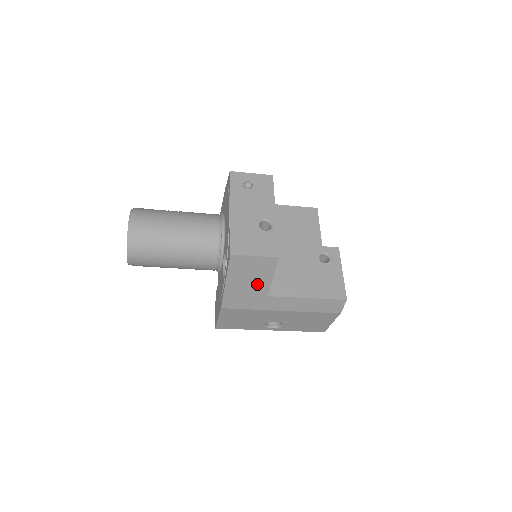
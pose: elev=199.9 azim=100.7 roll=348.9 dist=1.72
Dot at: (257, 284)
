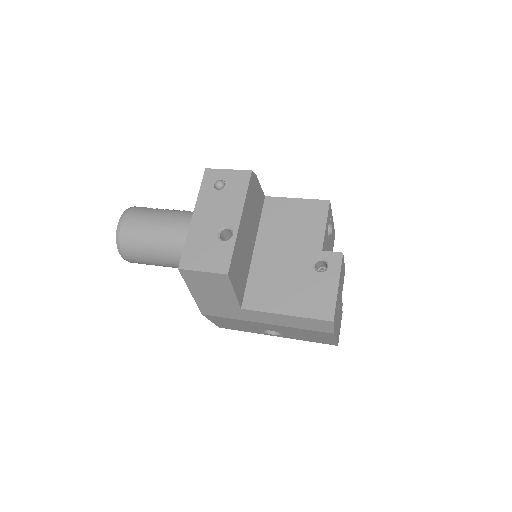
Dot at: (223, 297)
